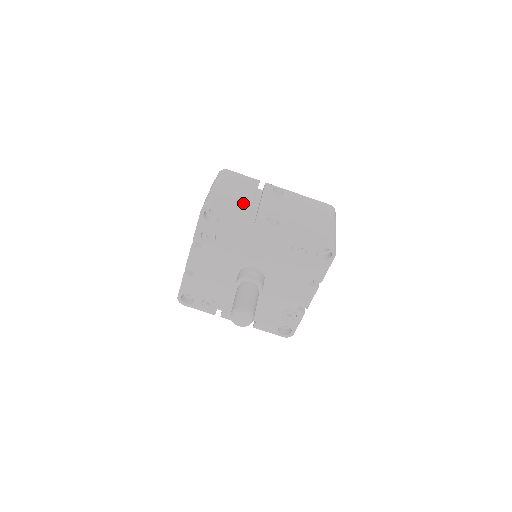
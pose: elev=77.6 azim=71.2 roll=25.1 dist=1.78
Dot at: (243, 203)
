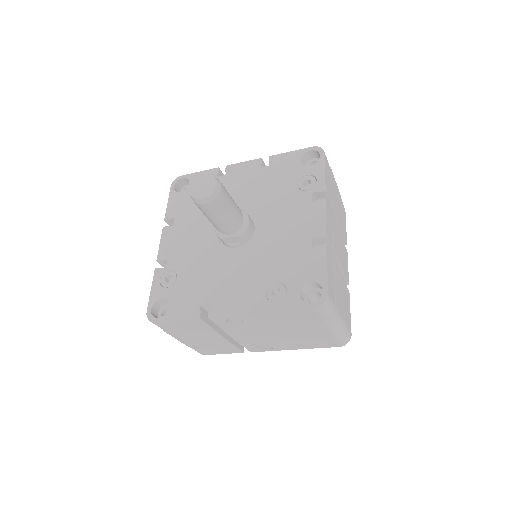
Dot at: (221, 346)
